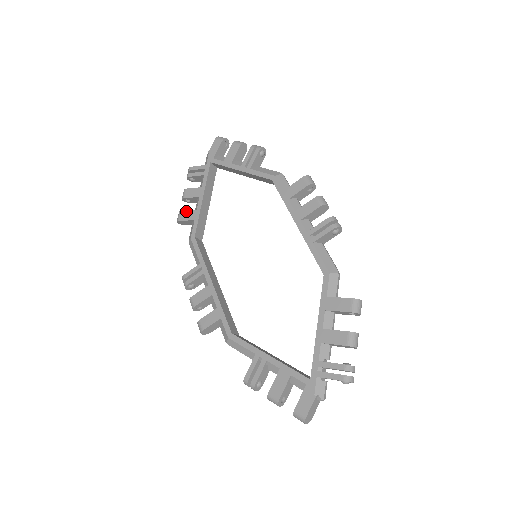
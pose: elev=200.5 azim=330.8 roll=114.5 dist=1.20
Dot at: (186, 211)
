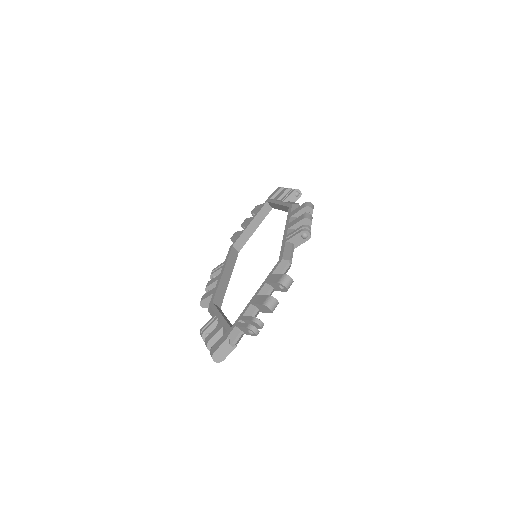
Dot at: (238, 231)
